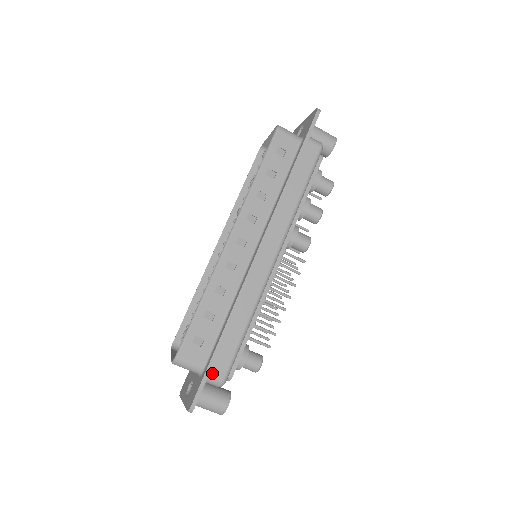
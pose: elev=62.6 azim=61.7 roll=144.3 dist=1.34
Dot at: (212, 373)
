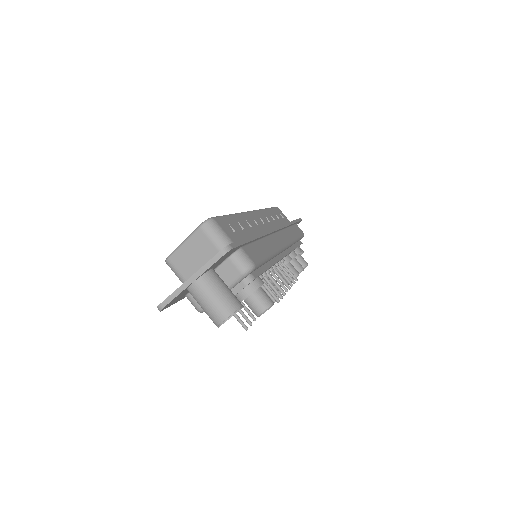
Dot at: (244, 250)
